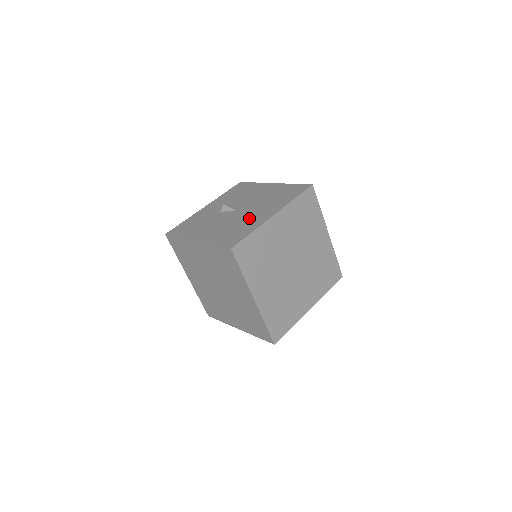
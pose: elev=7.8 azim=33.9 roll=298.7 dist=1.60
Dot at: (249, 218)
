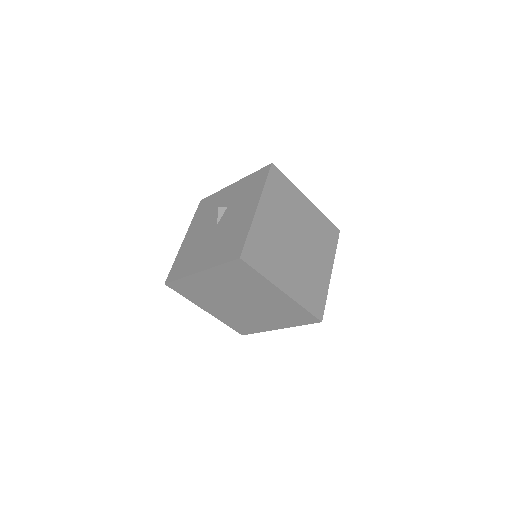
Dot at: (199, 253)
